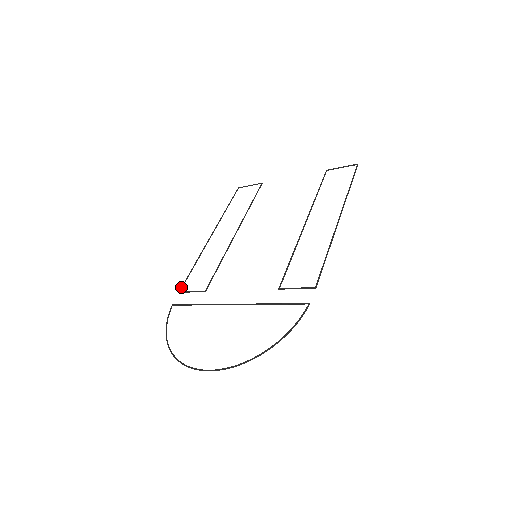
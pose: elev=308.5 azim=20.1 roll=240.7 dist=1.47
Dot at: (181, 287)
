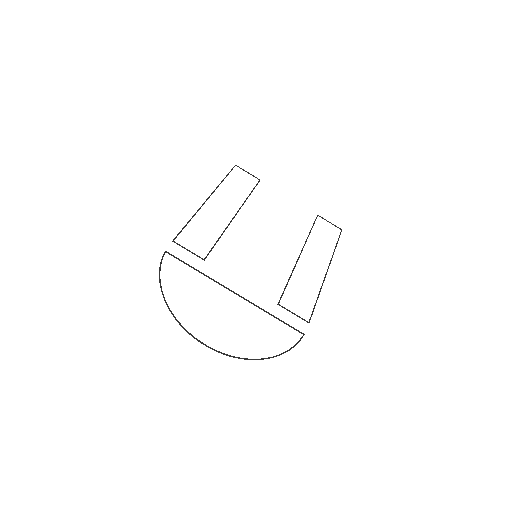
Dot at: (176, 237)
